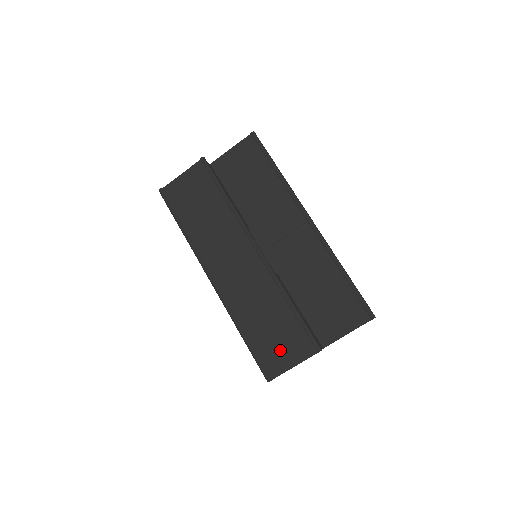
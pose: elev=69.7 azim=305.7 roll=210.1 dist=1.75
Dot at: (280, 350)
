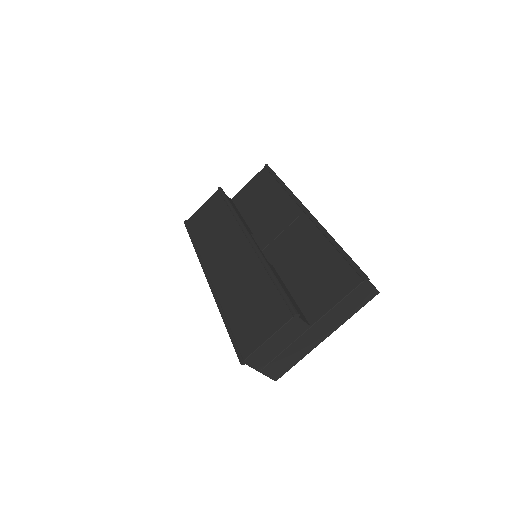
Dot at: (257, 325)
